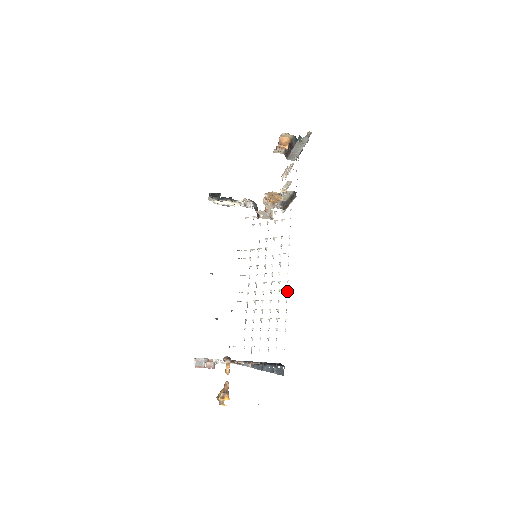
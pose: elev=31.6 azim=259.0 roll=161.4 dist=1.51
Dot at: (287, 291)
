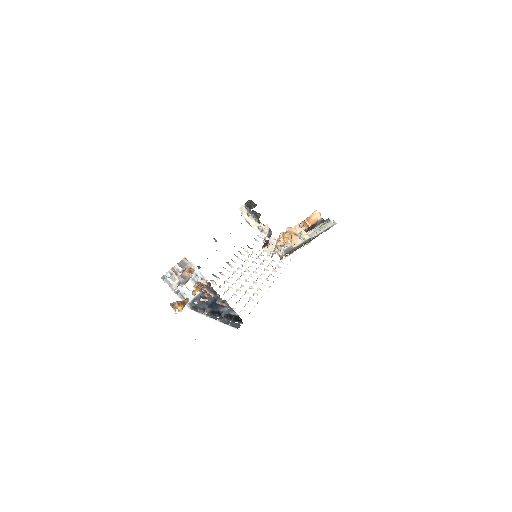
Dot at: (273, 282)
